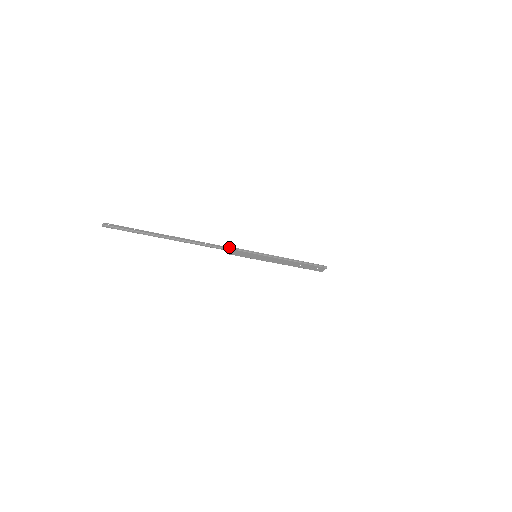
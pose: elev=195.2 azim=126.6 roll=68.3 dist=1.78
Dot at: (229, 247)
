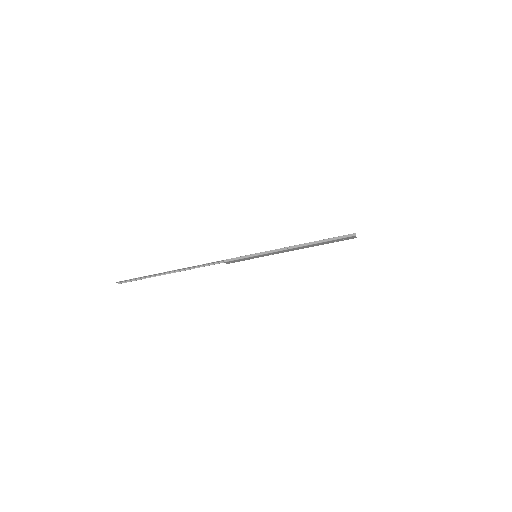
Dot at: (222, 260)
